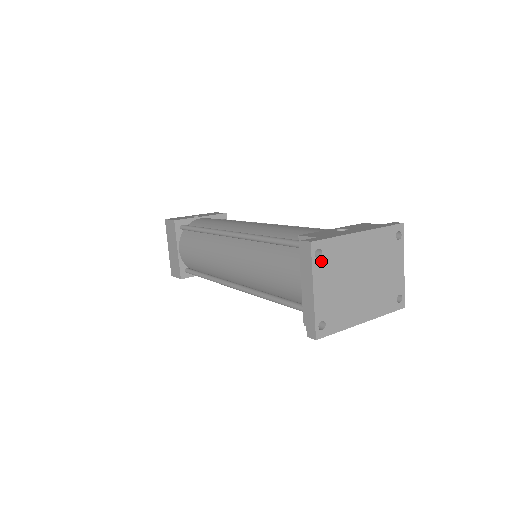
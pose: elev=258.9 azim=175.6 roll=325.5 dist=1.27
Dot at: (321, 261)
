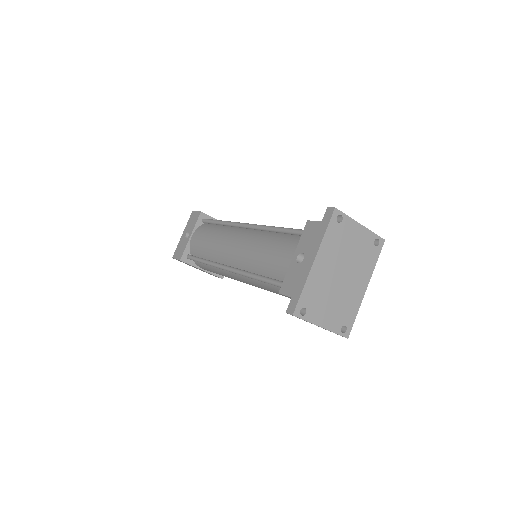
Dot at: (309, 311)
